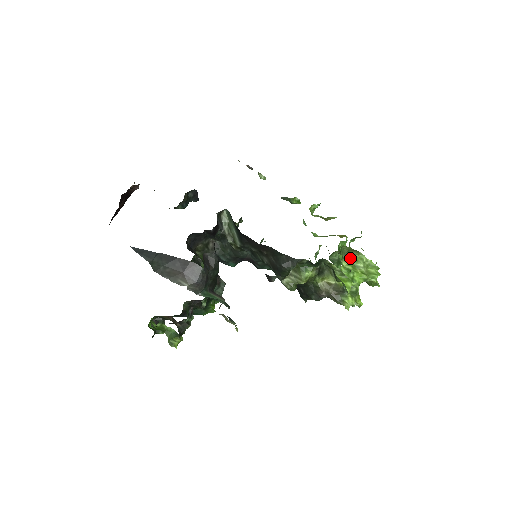
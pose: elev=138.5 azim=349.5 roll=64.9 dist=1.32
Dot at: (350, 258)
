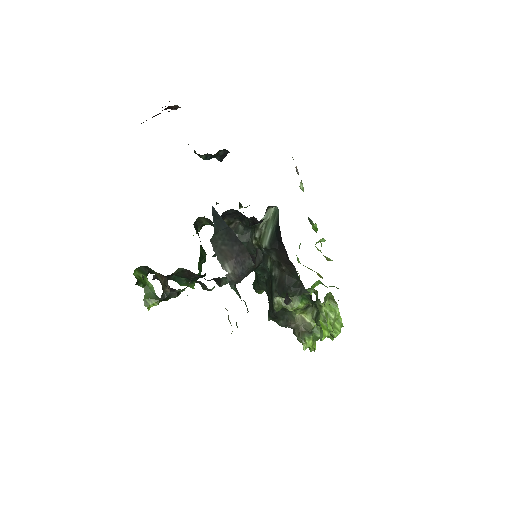
Dot at: (326, 304)
